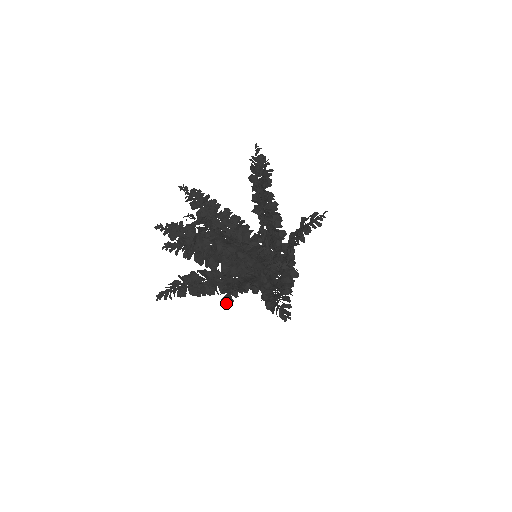
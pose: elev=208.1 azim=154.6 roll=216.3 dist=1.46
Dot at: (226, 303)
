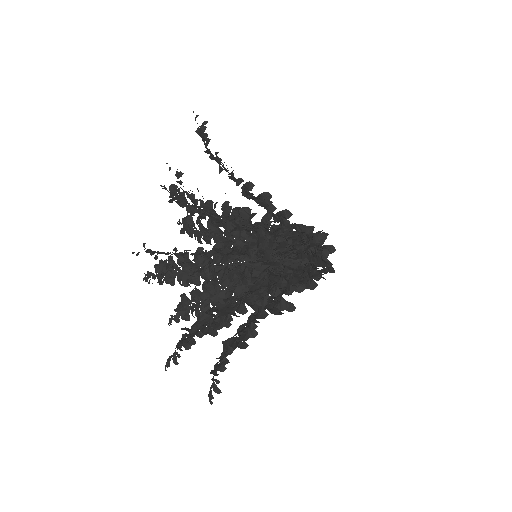
Dot at: occluded
